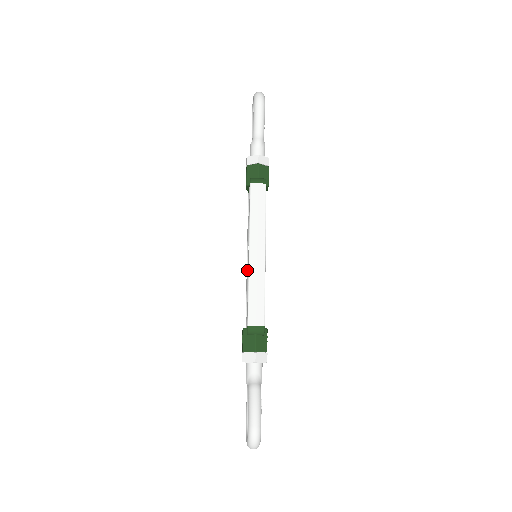
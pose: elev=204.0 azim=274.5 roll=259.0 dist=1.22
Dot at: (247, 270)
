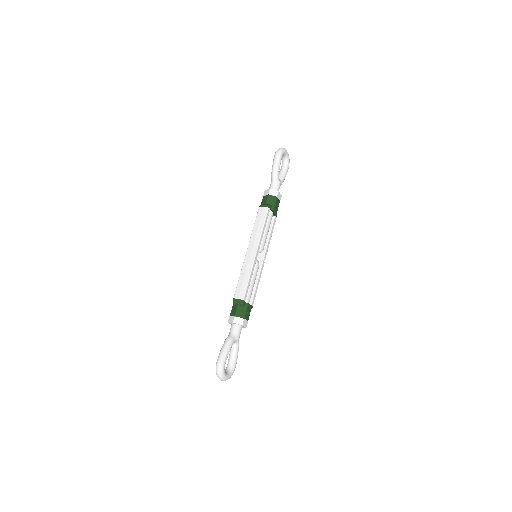
Dot at: occluded
